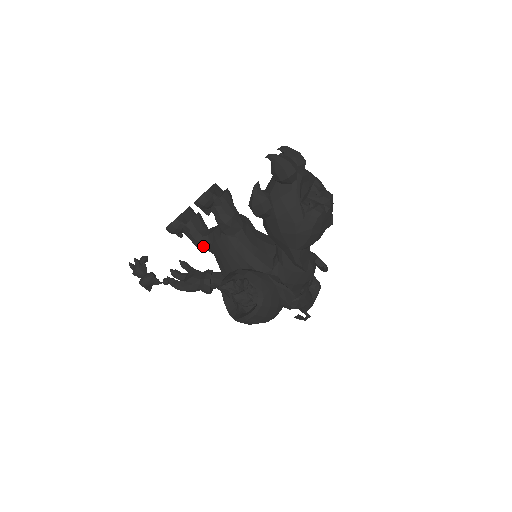
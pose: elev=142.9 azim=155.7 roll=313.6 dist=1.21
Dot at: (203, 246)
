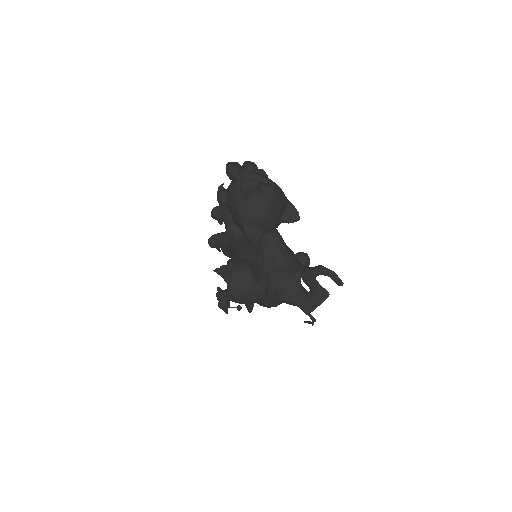
Dot at: (227, 253)
